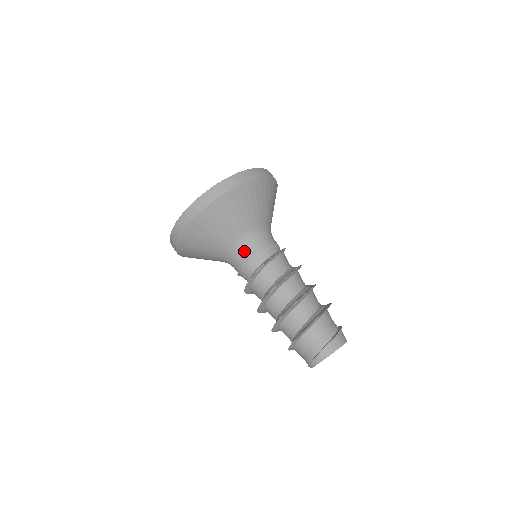
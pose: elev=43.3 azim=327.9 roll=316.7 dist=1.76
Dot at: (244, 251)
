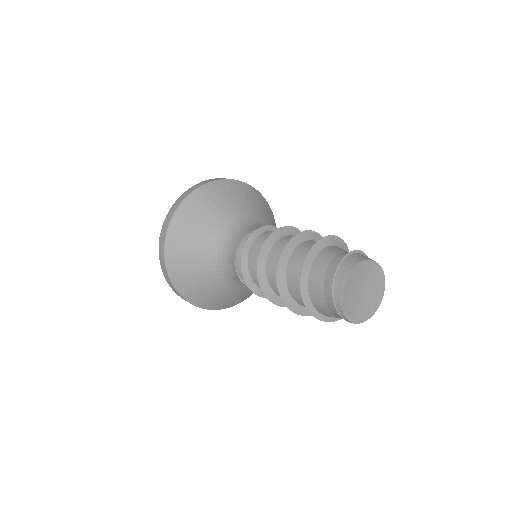
Dot at: (230, 246)
